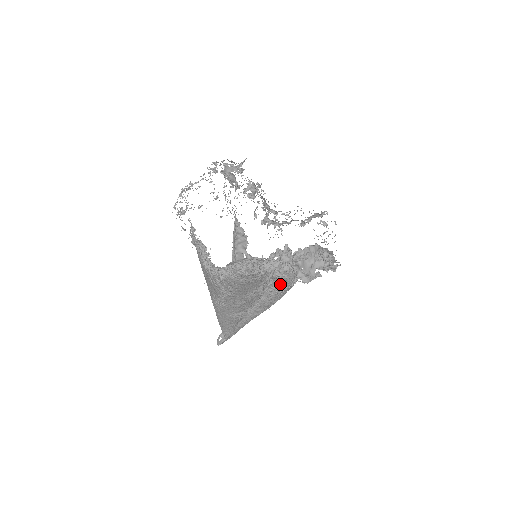
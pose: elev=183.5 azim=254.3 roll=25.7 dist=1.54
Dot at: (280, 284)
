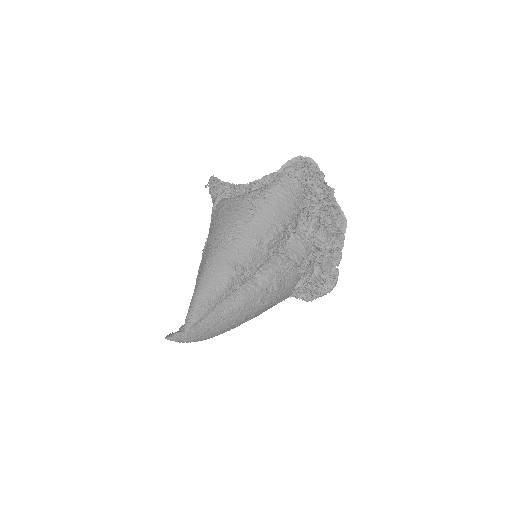
Dot at: (293, 251)
